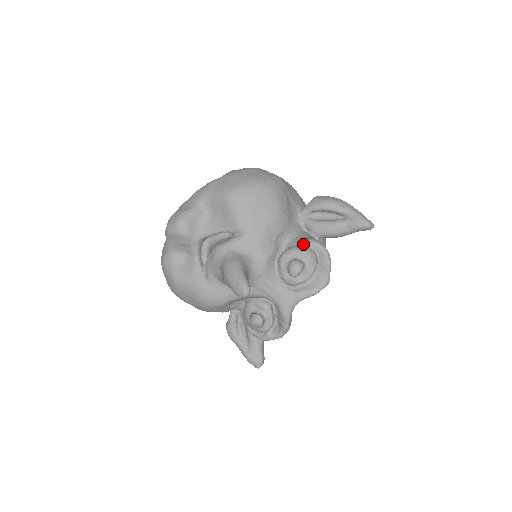
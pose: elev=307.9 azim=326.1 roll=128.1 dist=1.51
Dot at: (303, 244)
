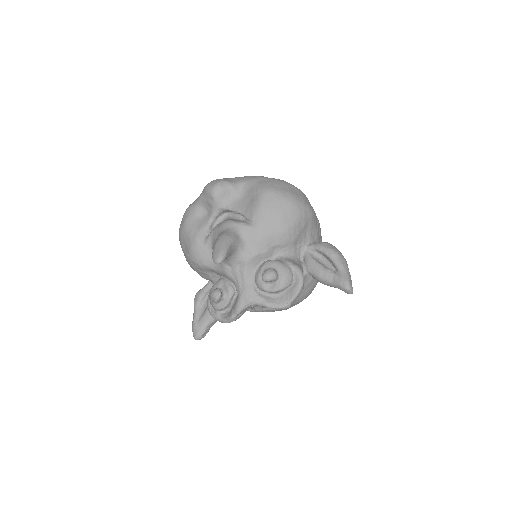
Dot at: (290, 265)
